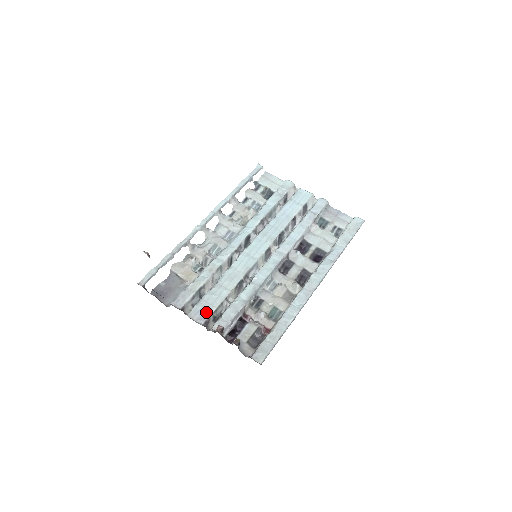
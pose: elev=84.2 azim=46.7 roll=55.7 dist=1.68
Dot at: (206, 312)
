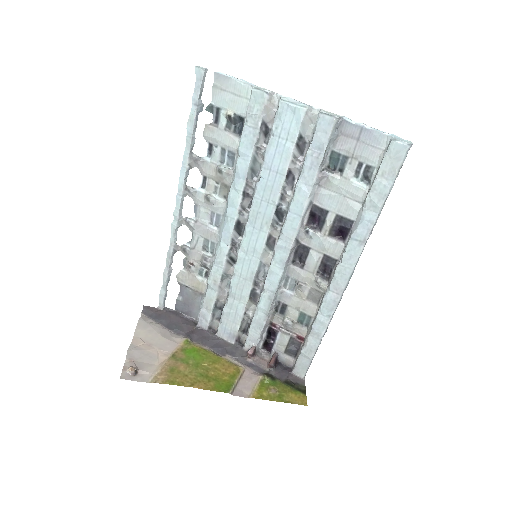
Dot at: (232, 331)
